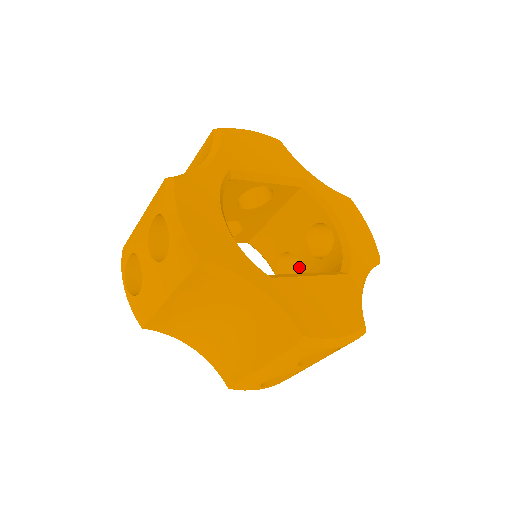
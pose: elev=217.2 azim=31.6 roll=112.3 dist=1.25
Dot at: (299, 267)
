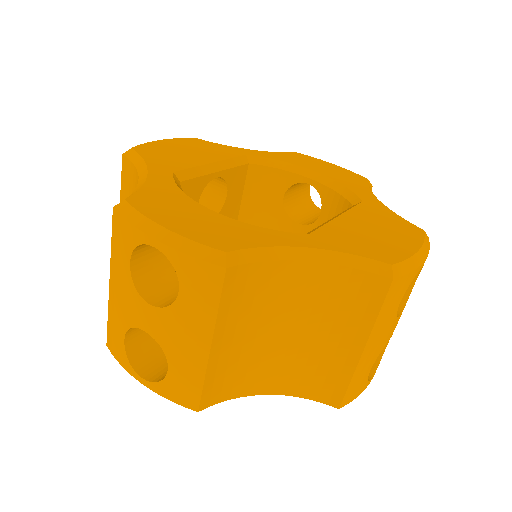
Dot at: occluded
